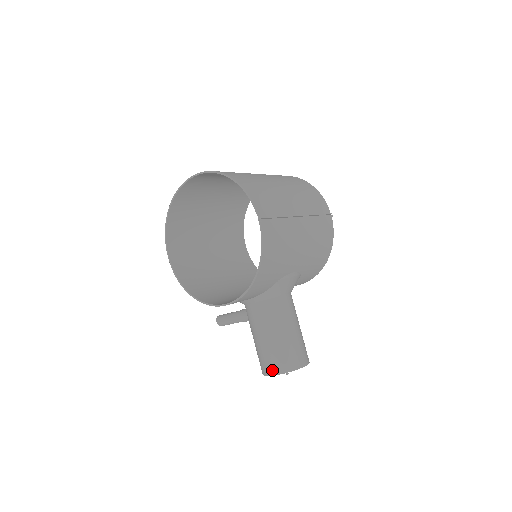
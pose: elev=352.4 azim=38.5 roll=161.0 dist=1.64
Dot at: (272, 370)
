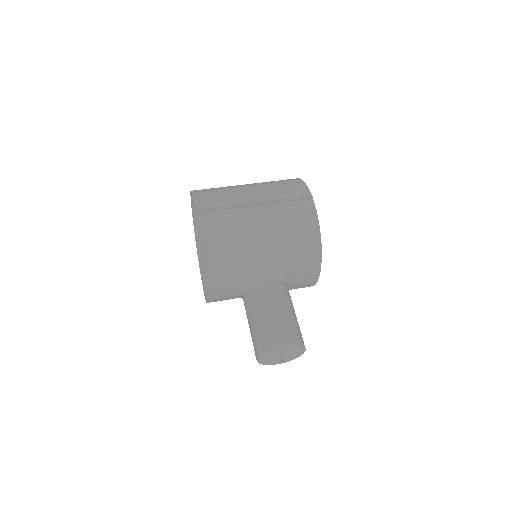
Dot at: (256, 354)
